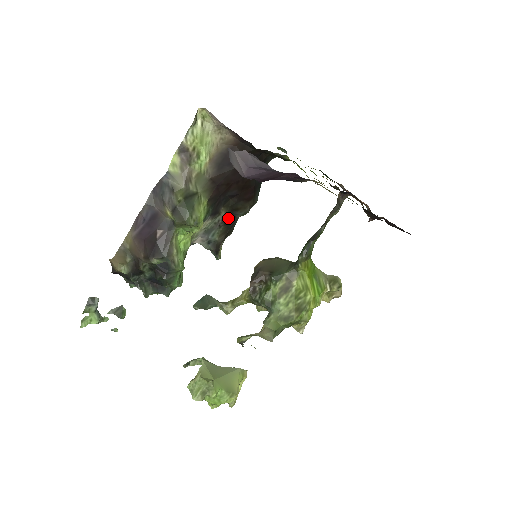
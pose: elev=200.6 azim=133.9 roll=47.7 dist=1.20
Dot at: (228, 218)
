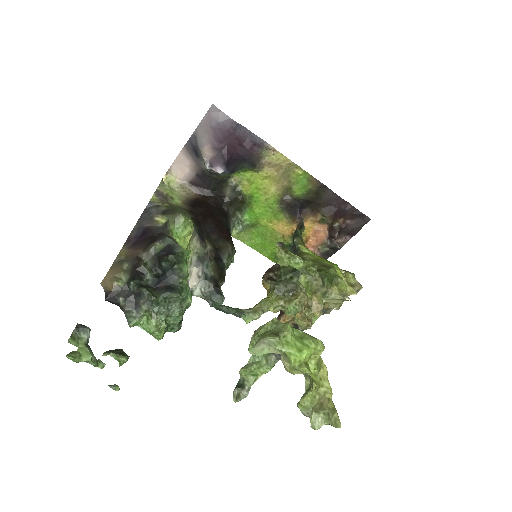
Dot at: (215, 255)
